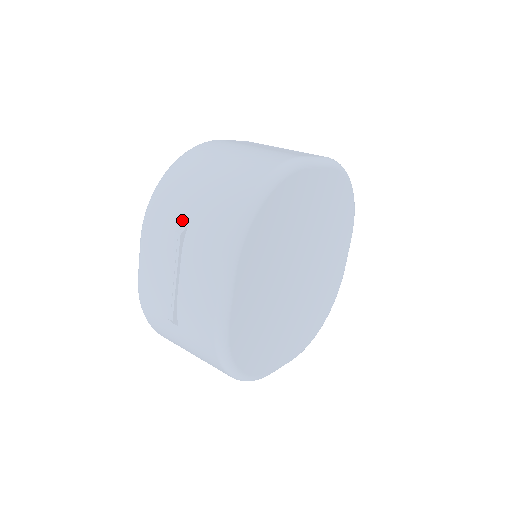
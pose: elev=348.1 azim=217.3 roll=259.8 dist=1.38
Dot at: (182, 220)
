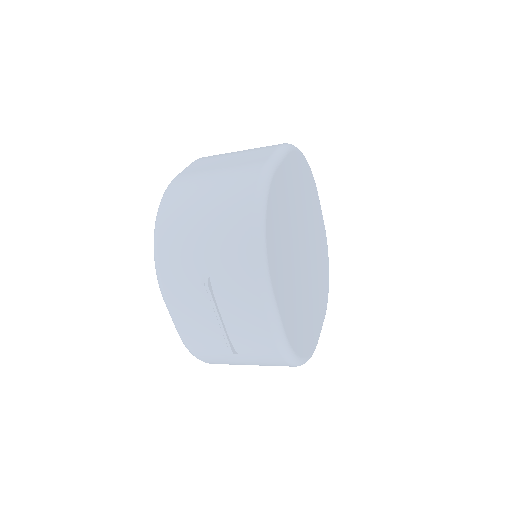
Dot at: (200, 272)
